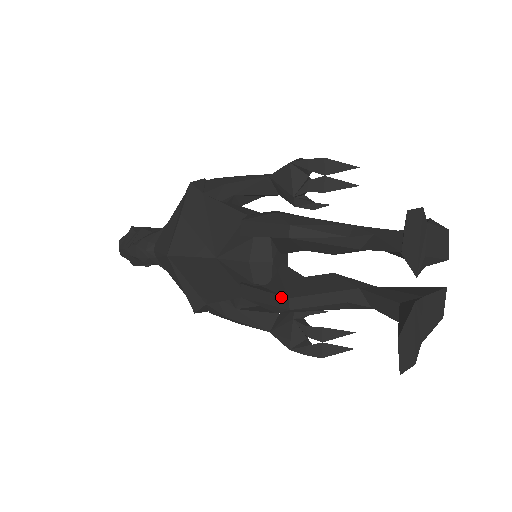
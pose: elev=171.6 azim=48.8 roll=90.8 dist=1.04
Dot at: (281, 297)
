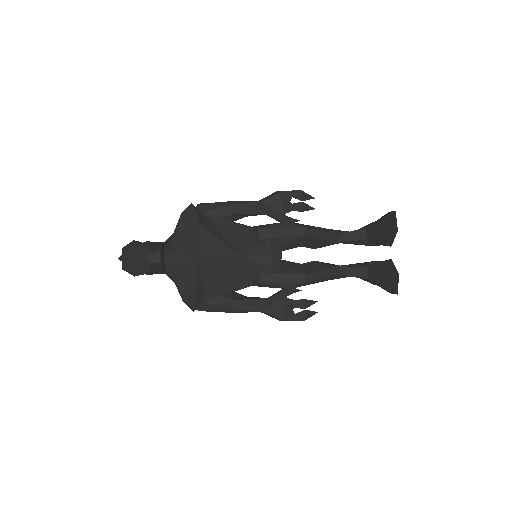
Dot at: (300, 275)
